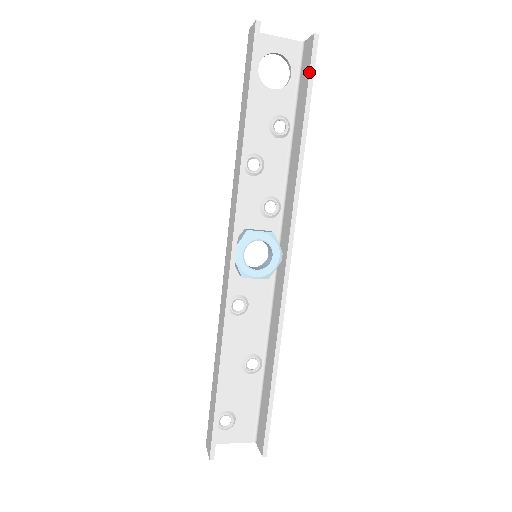
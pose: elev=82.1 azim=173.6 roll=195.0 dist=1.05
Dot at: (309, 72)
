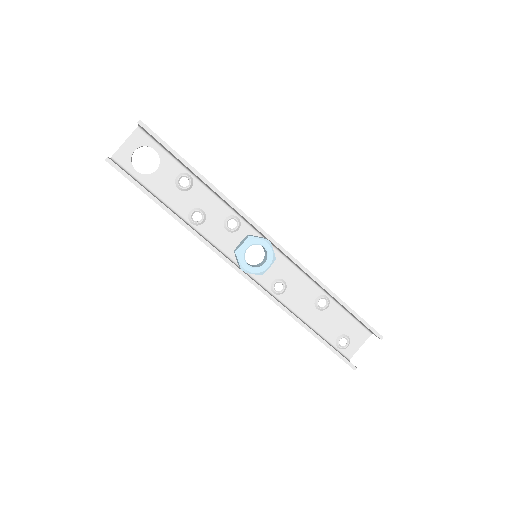
Dot at: (161, 144)
